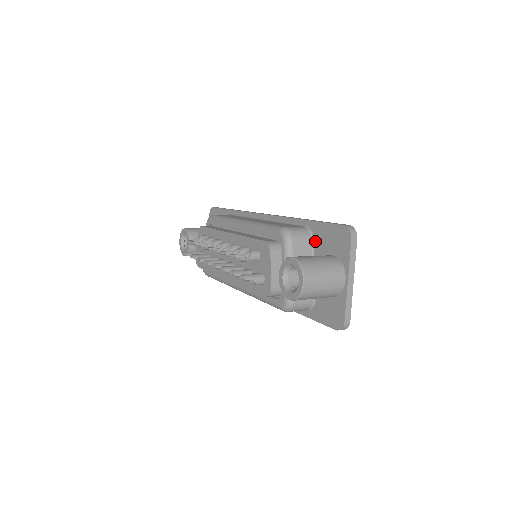
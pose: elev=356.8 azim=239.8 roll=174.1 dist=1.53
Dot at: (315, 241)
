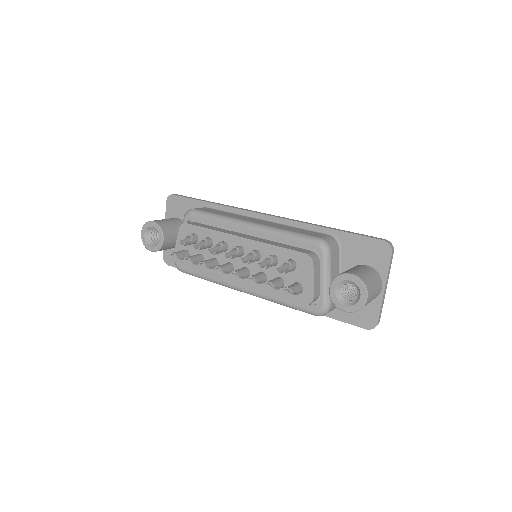
Dot at: (343, 250)
